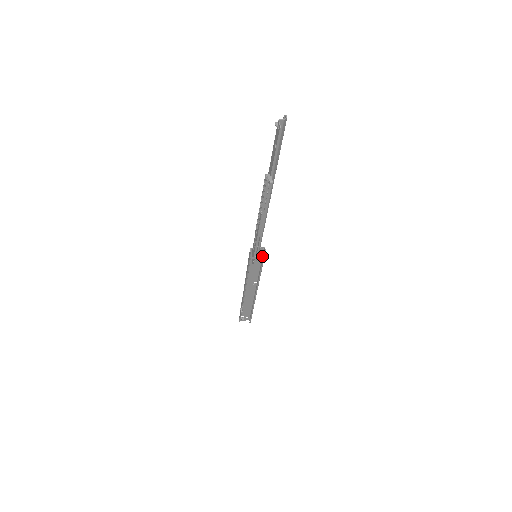
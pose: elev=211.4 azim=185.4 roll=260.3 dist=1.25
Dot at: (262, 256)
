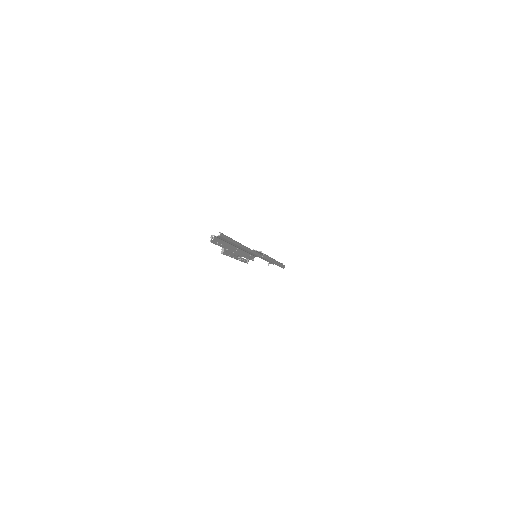
Dot at: (266, 255)
